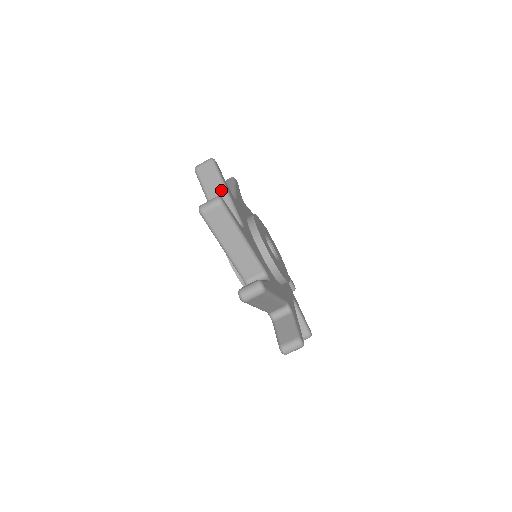
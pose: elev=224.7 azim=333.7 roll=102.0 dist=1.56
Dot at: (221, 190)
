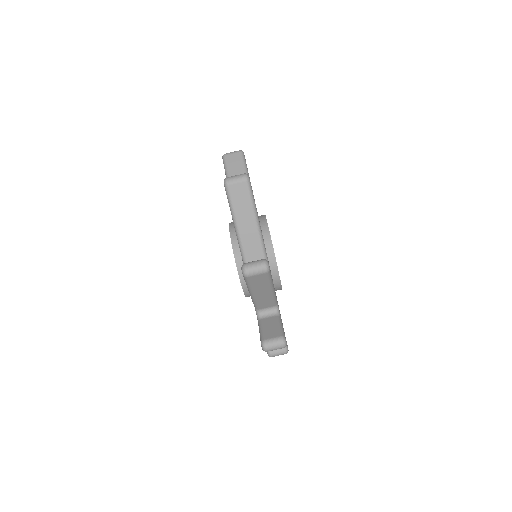
Dot at: (253, 220)
